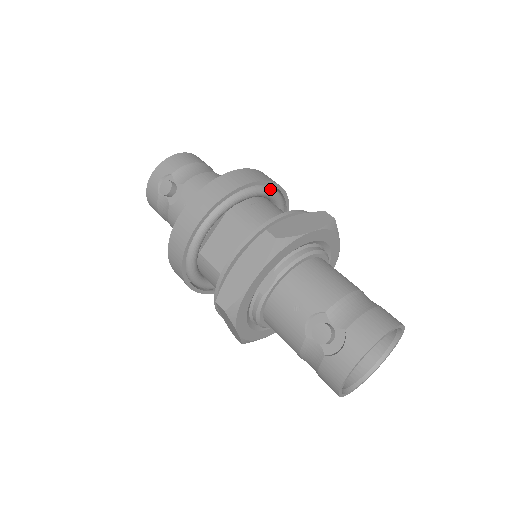
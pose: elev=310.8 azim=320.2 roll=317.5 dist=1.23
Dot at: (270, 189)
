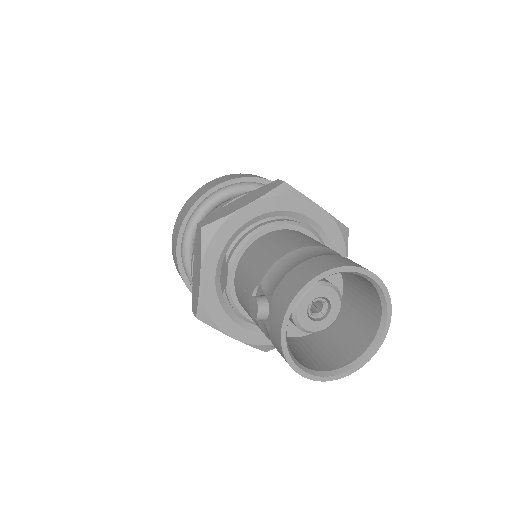
Dot at: (244, 185)
